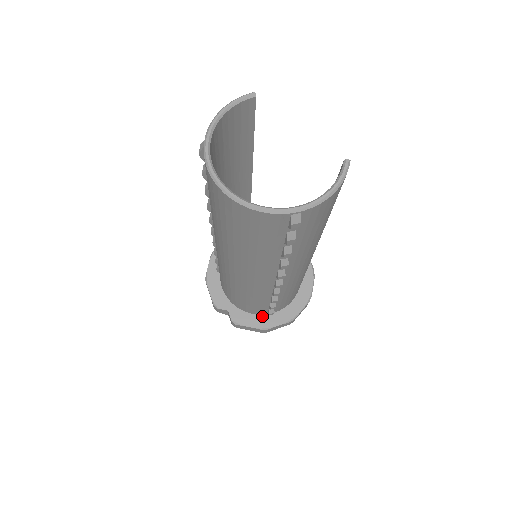
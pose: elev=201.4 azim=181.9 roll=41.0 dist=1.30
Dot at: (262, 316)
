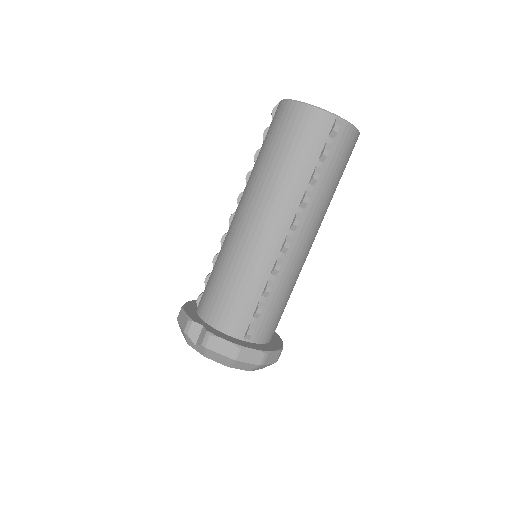
Dot at: (237, 339)
